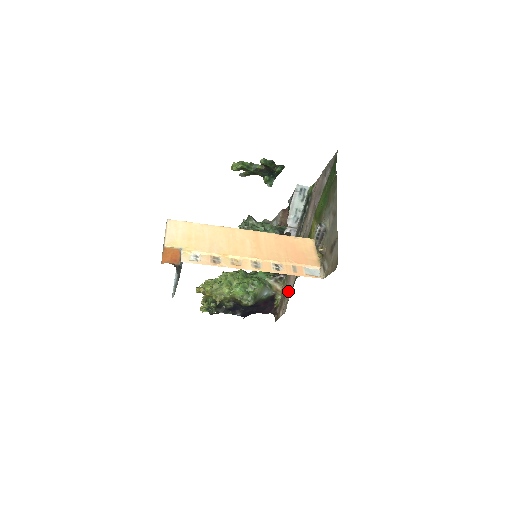
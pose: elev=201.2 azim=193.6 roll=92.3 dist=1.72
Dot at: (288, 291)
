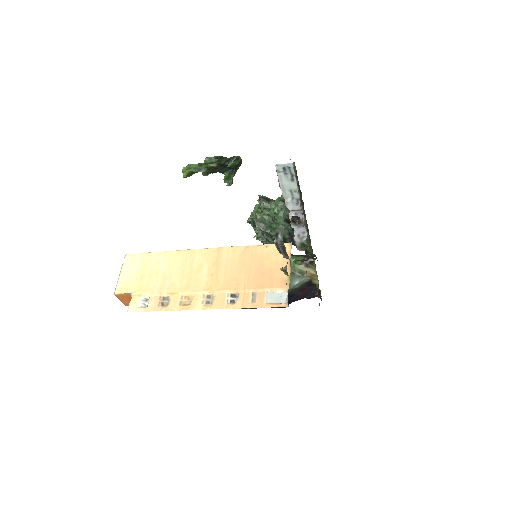
Dot at: occluded
